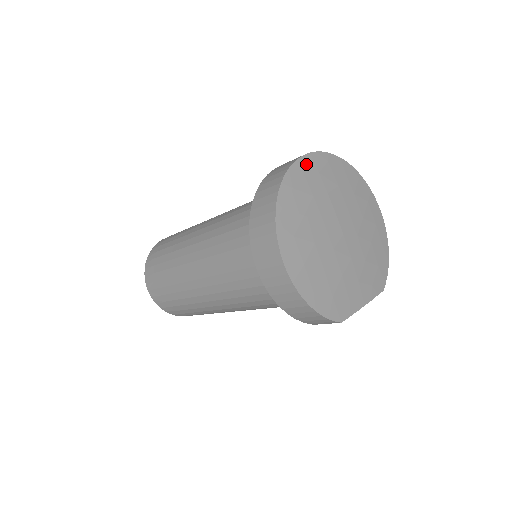
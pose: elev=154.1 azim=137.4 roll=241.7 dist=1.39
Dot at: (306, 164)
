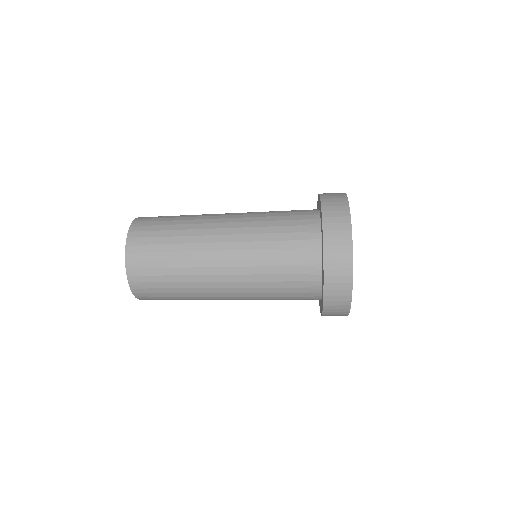
Dot at: occluded
